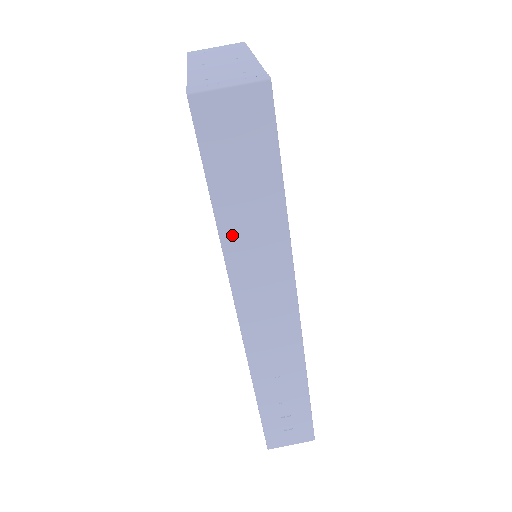
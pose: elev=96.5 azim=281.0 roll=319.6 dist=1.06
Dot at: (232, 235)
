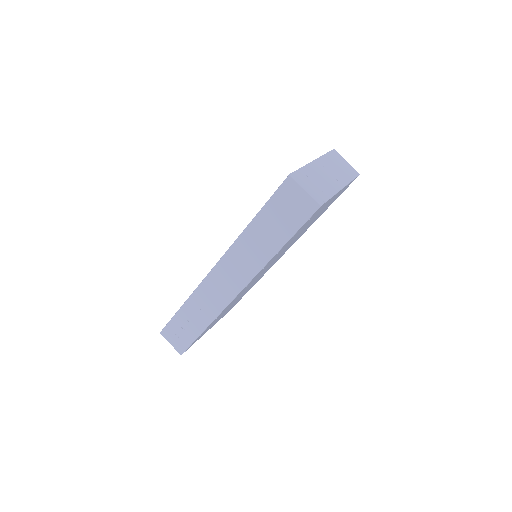
Dot at: (249, 236)
